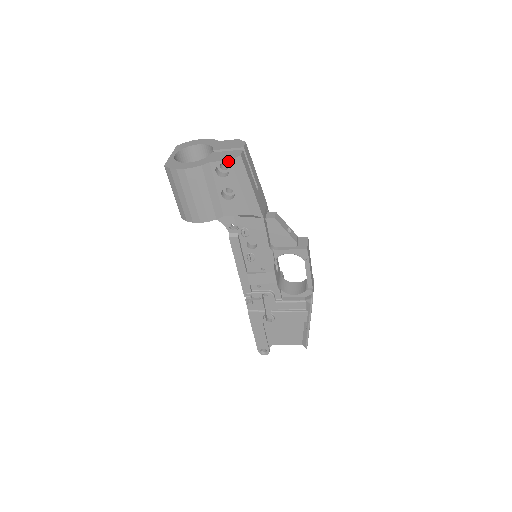
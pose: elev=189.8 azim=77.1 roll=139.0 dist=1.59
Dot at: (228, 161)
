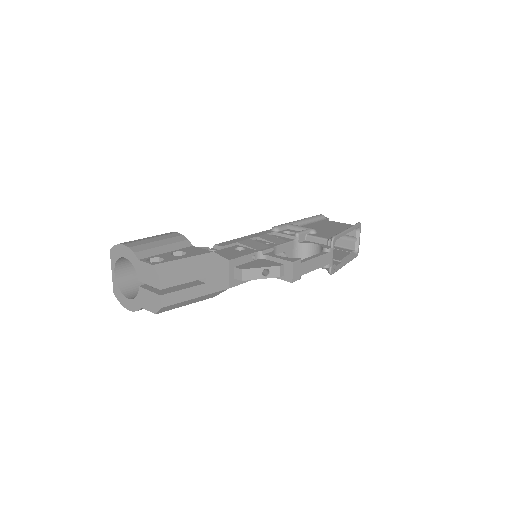
Dot at: (154, 313)
